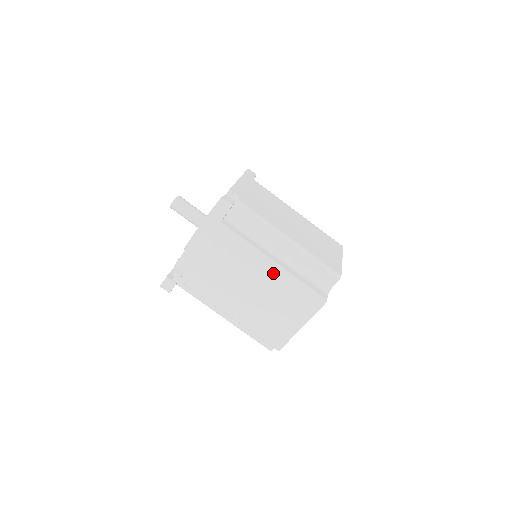
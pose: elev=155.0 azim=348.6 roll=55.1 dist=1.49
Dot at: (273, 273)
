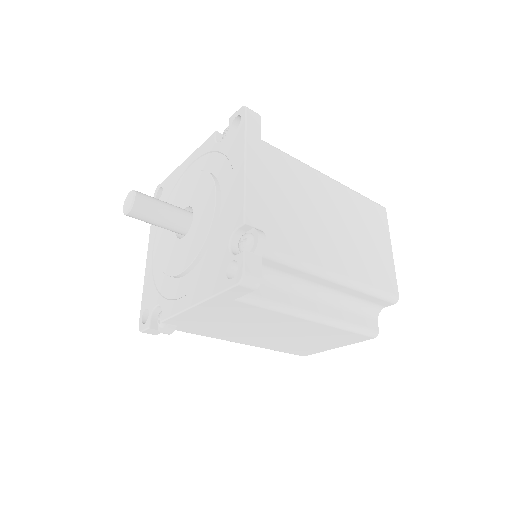
Dot at: (336, 187)
